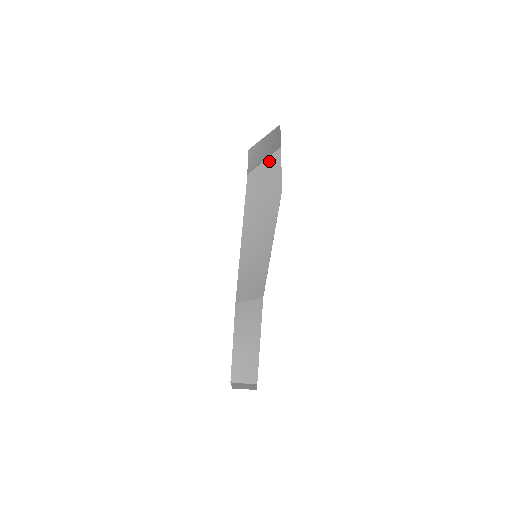
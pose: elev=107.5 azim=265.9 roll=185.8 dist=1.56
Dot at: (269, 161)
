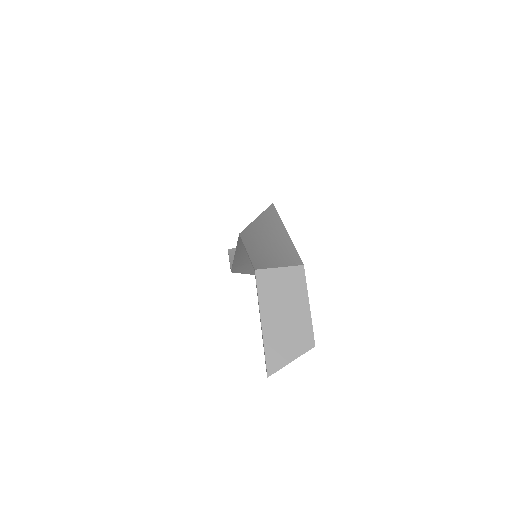
Dot at: (251, 272)
